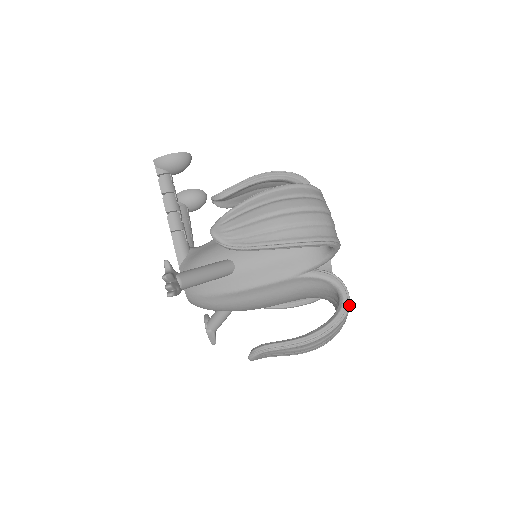
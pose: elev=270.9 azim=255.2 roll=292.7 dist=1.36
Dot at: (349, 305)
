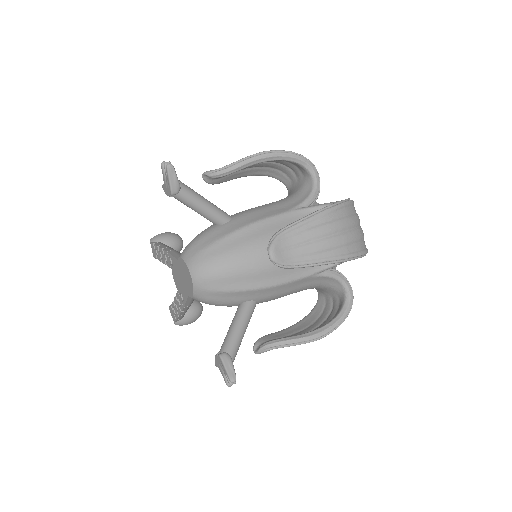
Dot at: occluded
